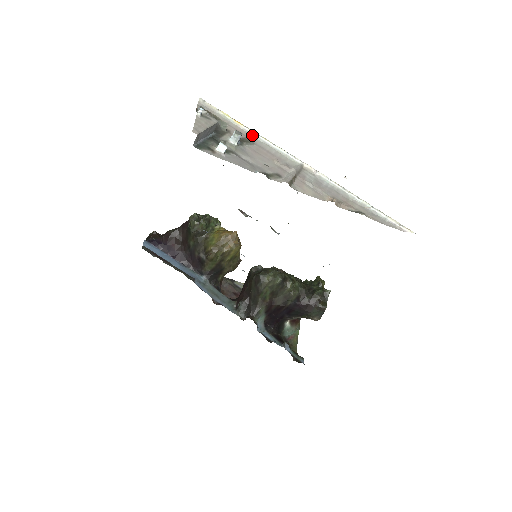
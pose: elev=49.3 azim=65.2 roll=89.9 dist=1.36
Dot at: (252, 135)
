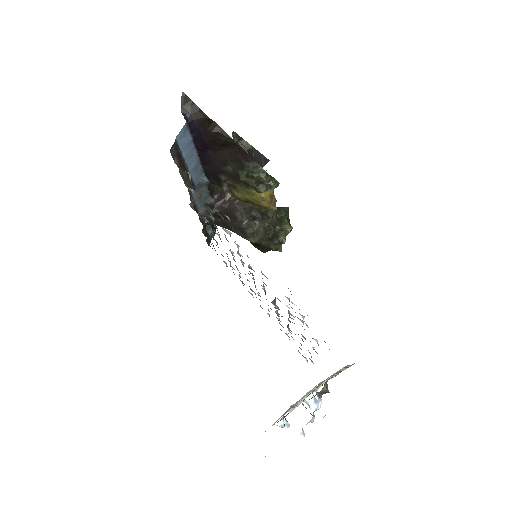
Dot at: (338, 372)
